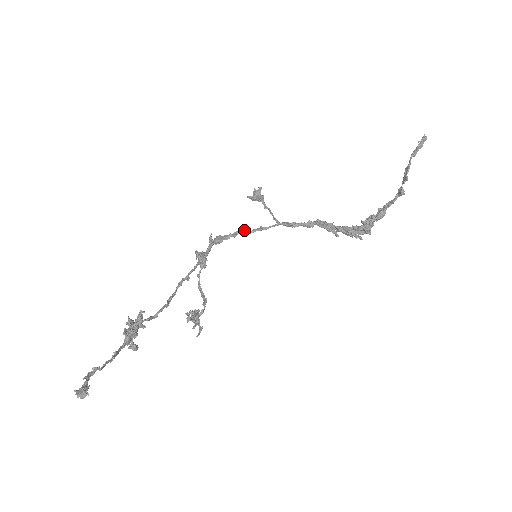
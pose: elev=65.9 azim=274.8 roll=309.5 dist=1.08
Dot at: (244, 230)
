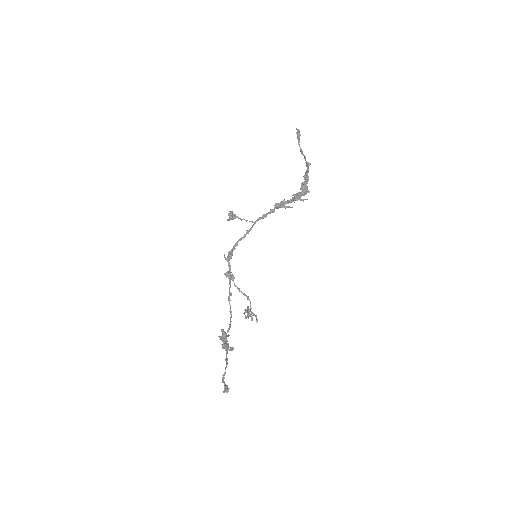
Dot at: (239, 239)
